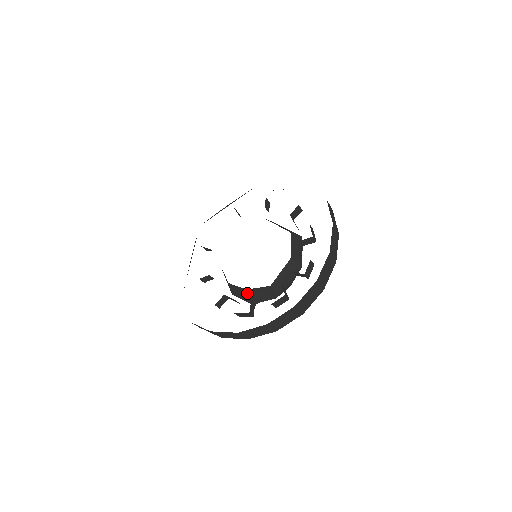
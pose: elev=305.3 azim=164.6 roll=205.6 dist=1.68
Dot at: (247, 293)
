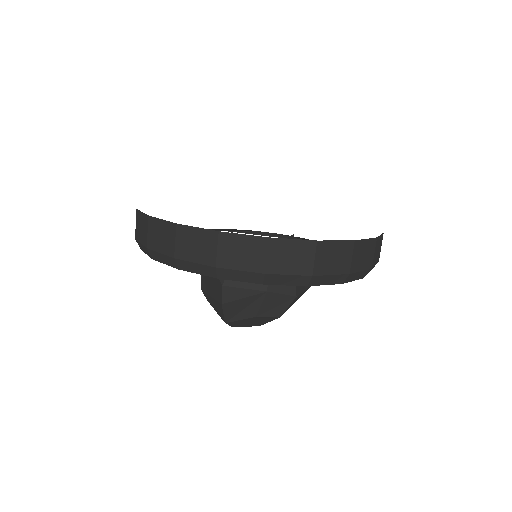
Dot at: occluded
